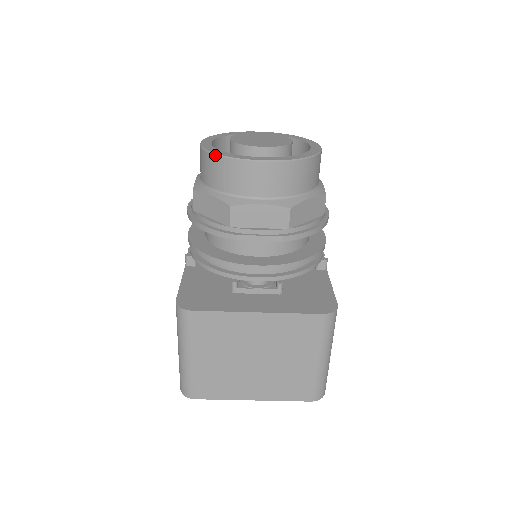
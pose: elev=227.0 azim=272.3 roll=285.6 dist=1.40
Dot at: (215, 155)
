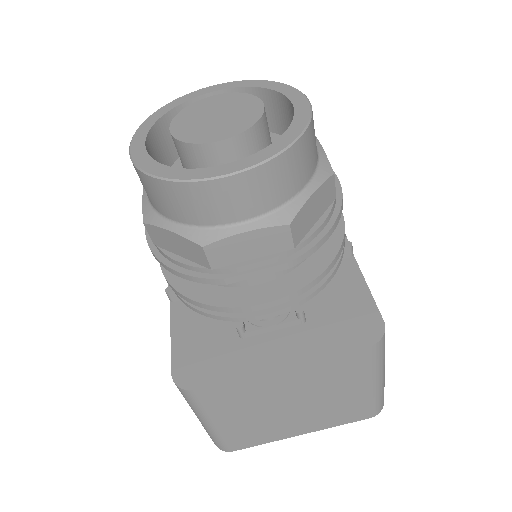
Dot at: (155, 178)
